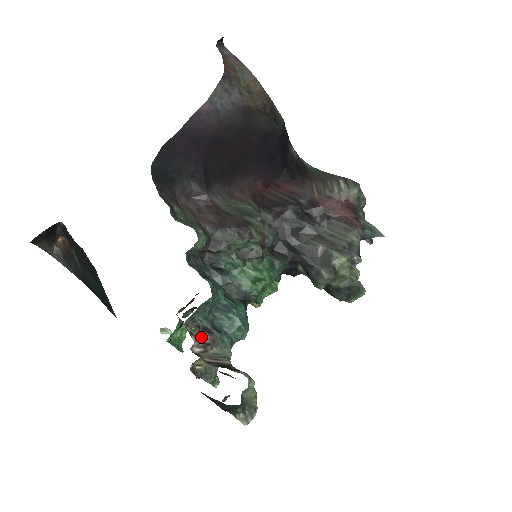
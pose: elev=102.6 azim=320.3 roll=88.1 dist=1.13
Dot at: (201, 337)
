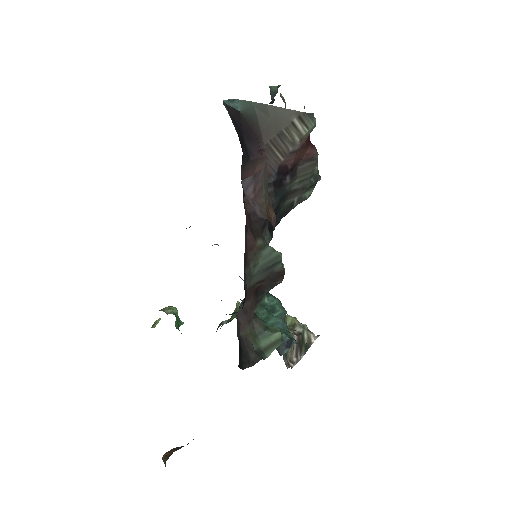
Dot at: (287, 355)
